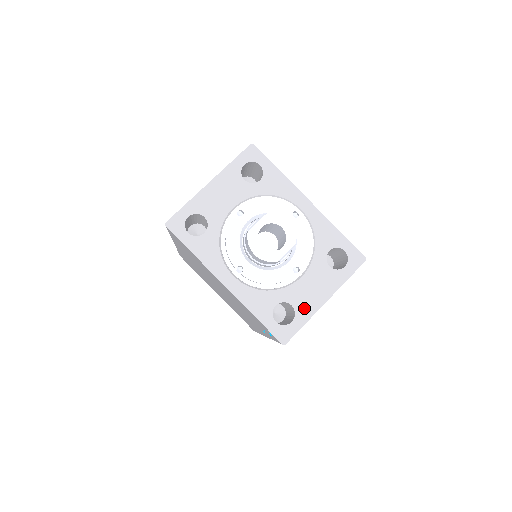
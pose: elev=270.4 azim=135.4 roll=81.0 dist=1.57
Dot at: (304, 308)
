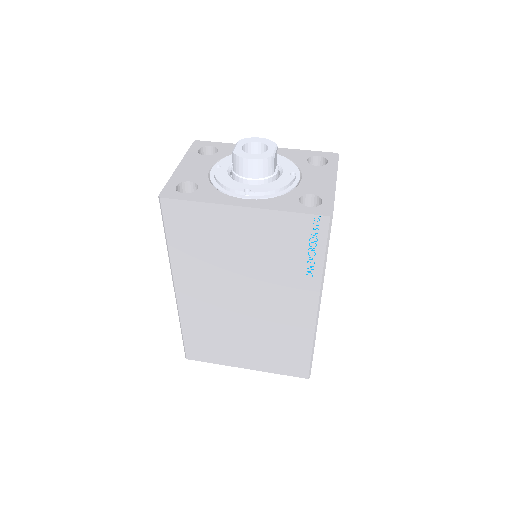
Dot at: (323, 191)
